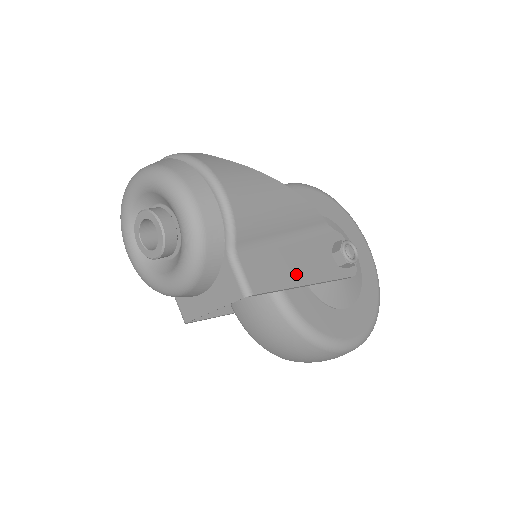
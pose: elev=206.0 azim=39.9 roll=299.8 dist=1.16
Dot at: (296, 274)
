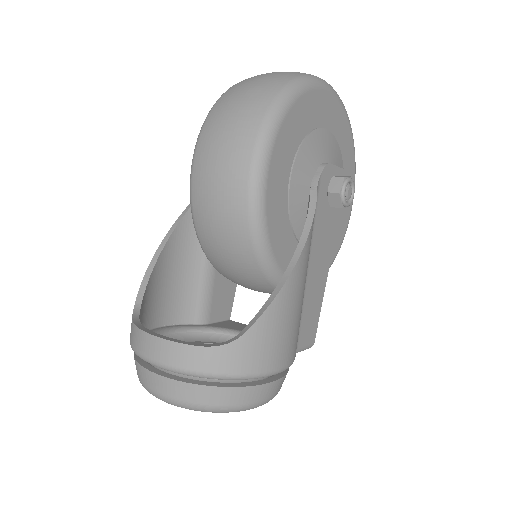
Dot at: (322, 278)
